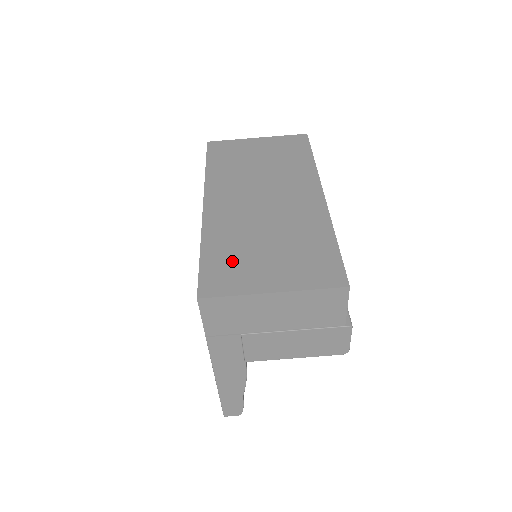
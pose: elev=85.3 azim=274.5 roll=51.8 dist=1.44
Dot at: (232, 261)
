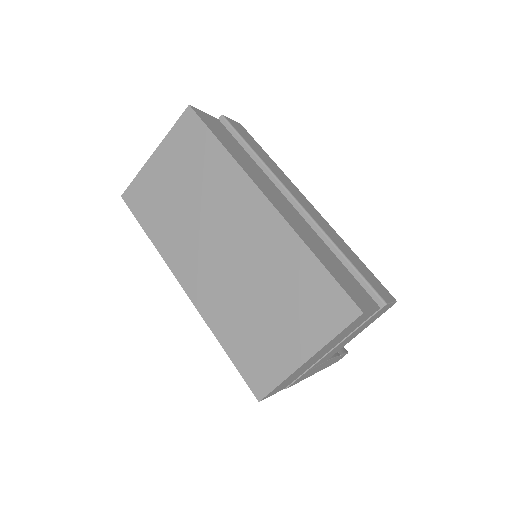
Dot at: (254, 344)
